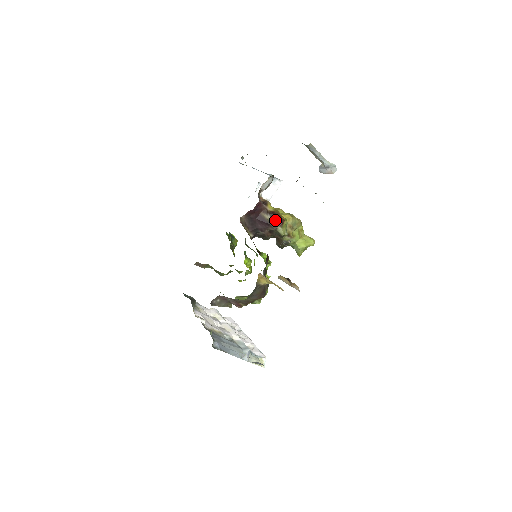
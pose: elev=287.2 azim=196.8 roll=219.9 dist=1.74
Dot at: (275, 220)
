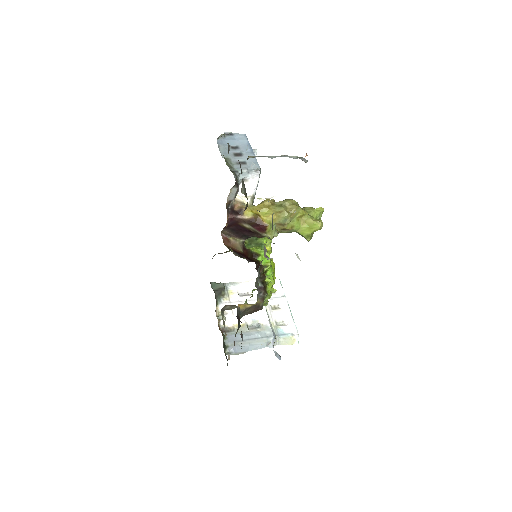
Dot at: (256, 228)
